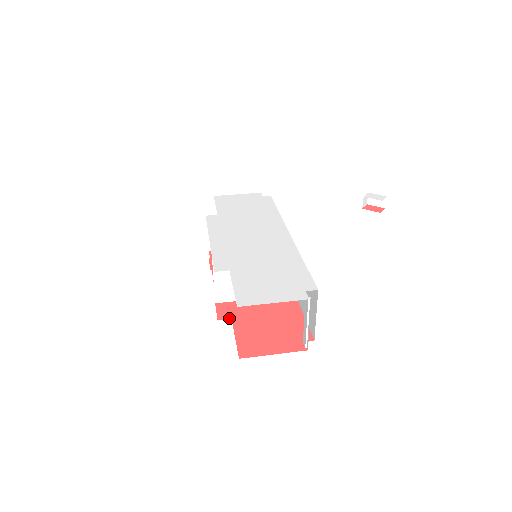
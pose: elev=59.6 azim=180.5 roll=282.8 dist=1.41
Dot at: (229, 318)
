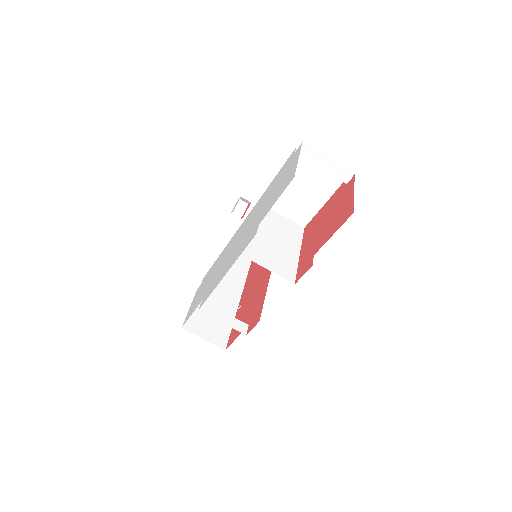
Dot at: (312, 258)
